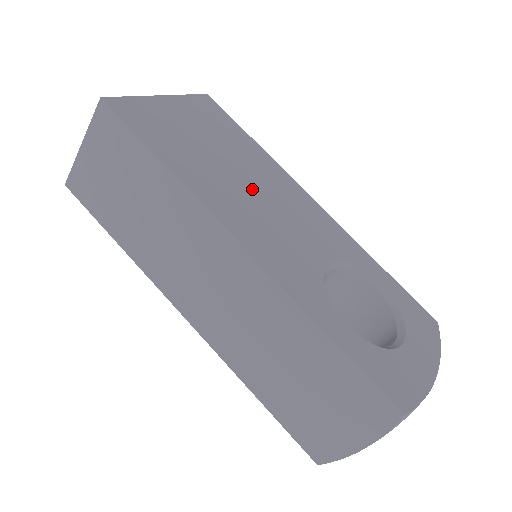
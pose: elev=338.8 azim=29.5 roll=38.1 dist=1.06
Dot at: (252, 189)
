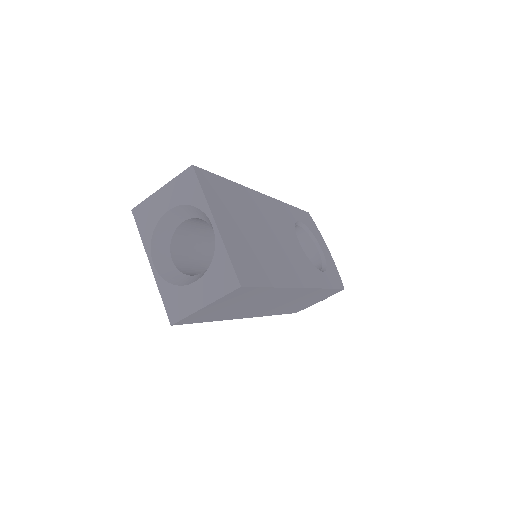
Dot at: (271, 238)
